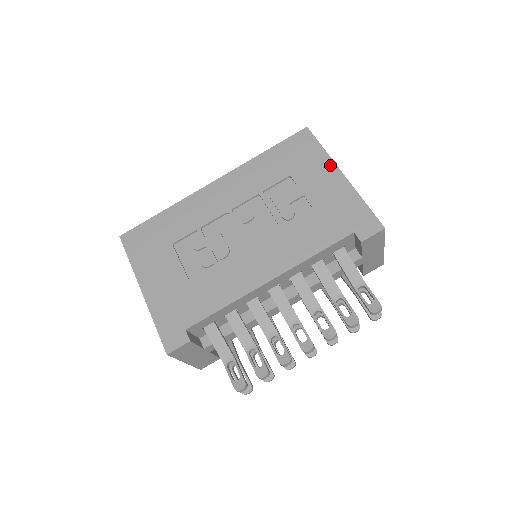
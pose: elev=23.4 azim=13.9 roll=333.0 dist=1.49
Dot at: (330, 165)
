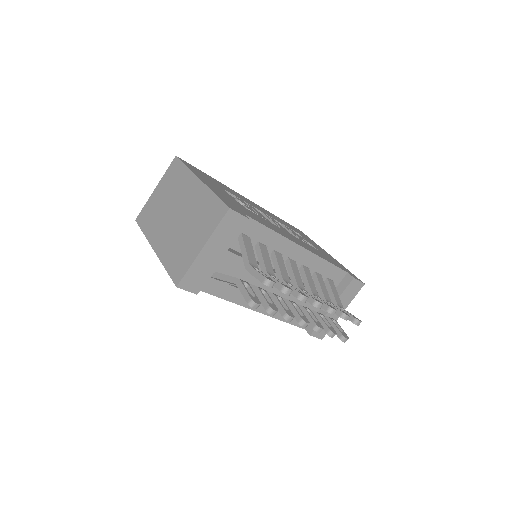
Dot at: (321, 248)
